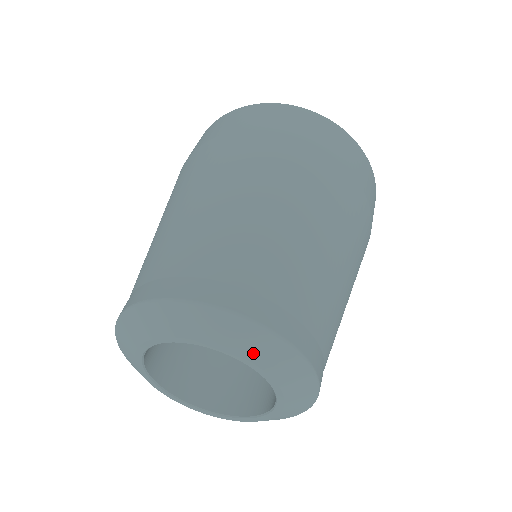
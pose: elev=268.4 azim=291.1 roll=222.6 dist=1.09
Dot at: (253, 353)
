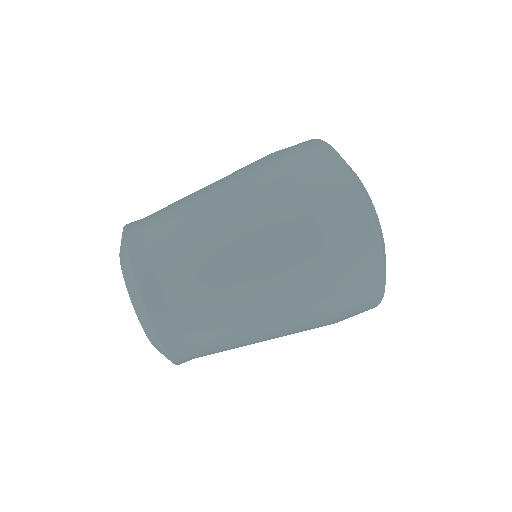
Dot at: (159, 351)
